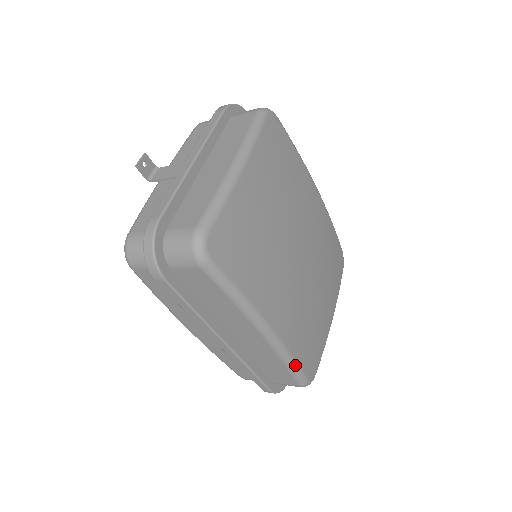
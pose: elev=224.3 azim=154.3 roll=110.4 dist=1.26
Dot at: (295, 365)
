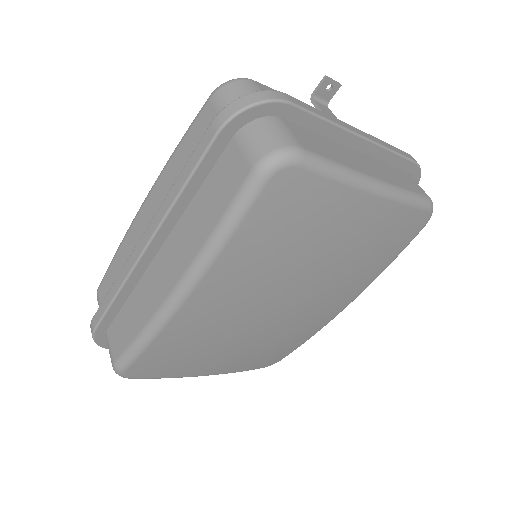
Dot at: (143, 346)
